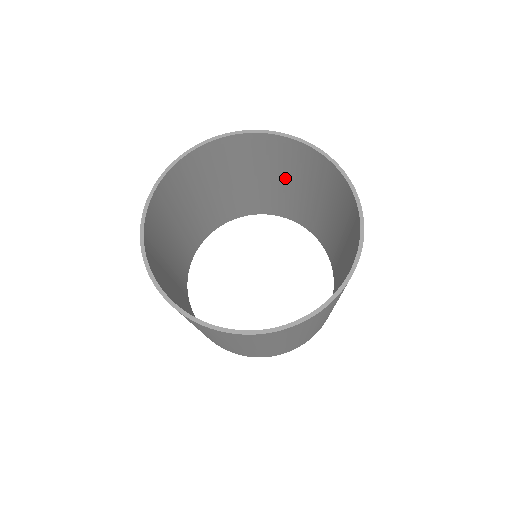
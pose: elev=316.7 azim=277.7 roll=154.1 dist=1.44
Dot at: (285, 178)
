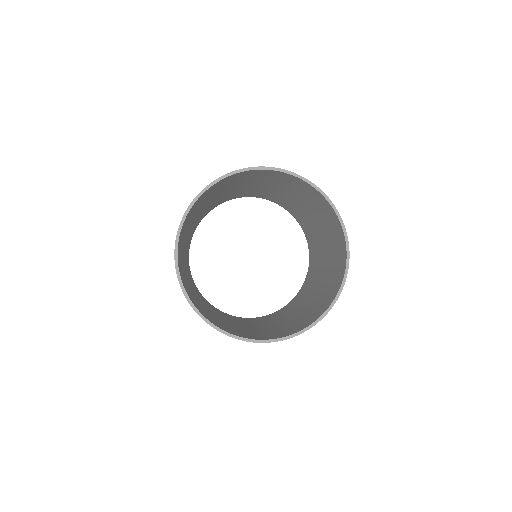
Dot at: (272, 185)
